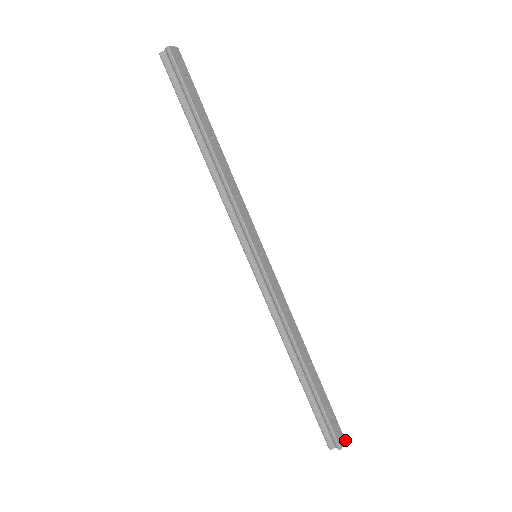
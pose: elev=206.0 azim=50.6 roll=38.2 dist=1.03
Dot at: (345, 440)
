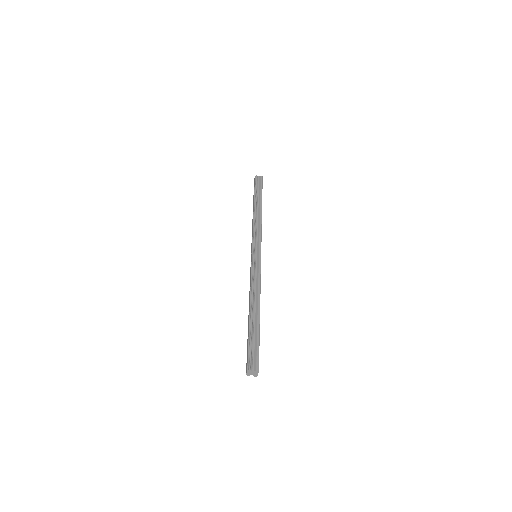
Dot at: occluded
